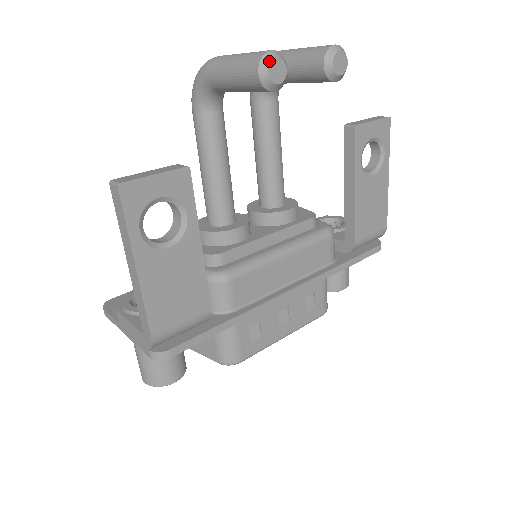
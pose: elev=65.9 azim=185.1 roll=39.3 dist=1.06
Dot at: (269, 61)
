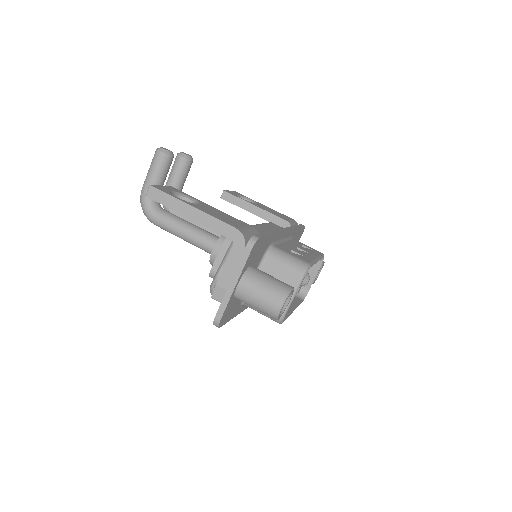
Dot at: (160, 148)
